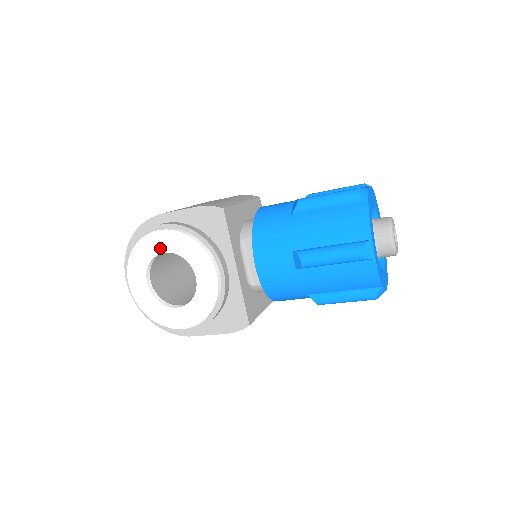
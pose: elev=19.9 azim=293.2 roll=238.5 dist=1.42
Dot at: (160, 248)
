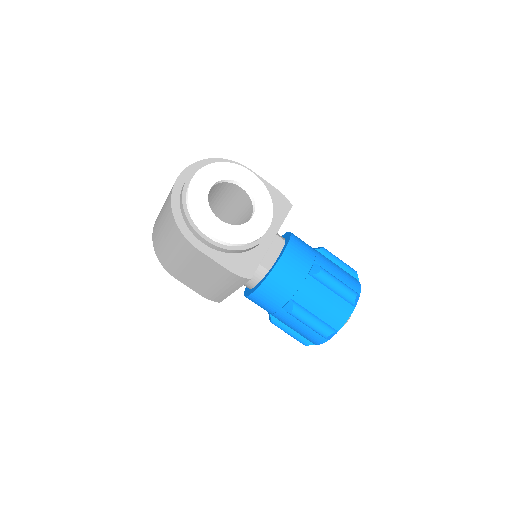
Dot at: (243, 180)
